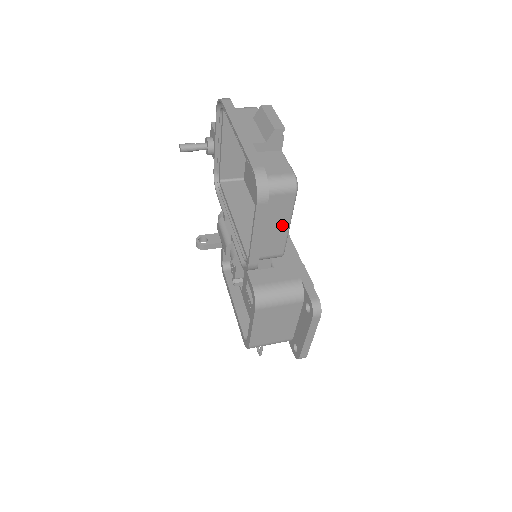
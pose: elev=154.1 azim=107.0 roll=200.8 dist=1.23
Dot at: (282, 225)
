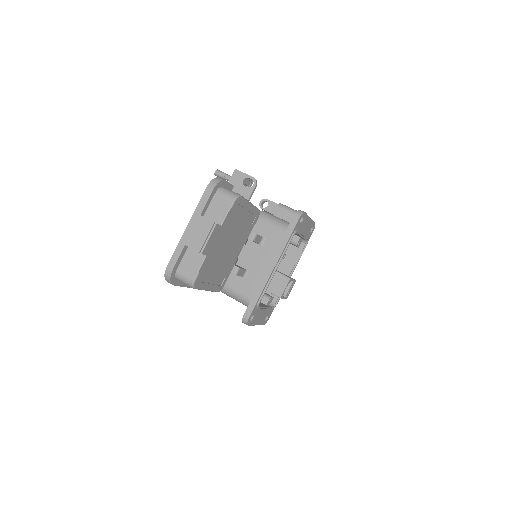
Dot at: occluded
